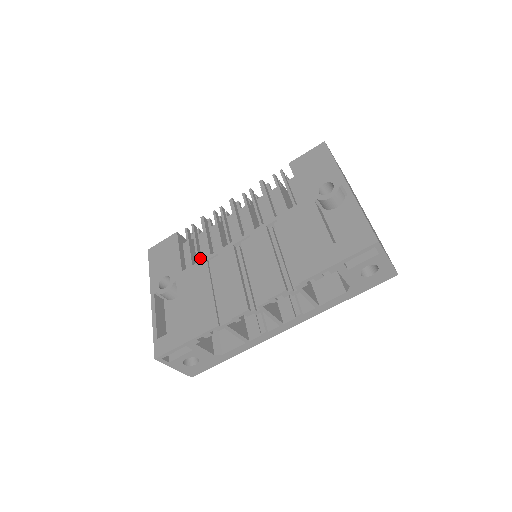
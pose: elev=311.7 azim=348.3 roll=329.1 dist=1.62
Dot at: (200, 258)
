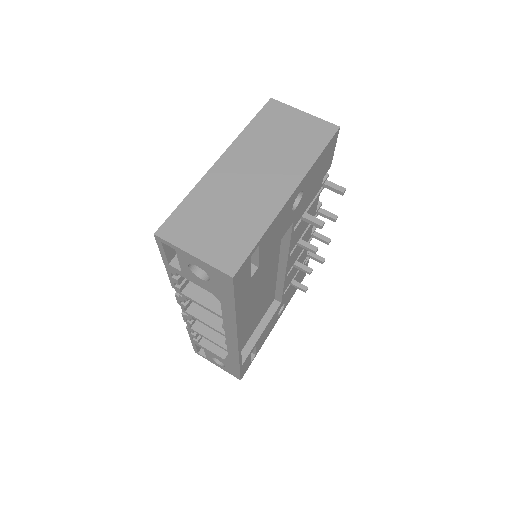
Dot at: occluded
